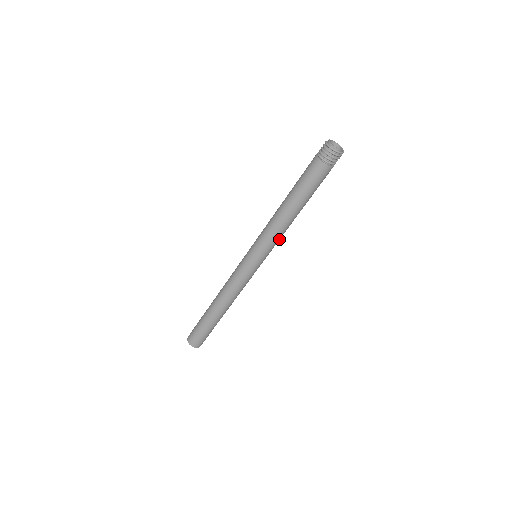
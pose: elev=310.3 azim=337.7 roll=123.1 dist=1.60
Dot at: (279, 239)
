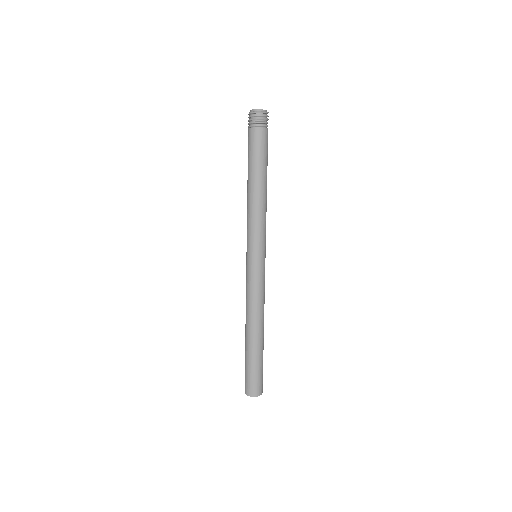
Dot at: occluded
